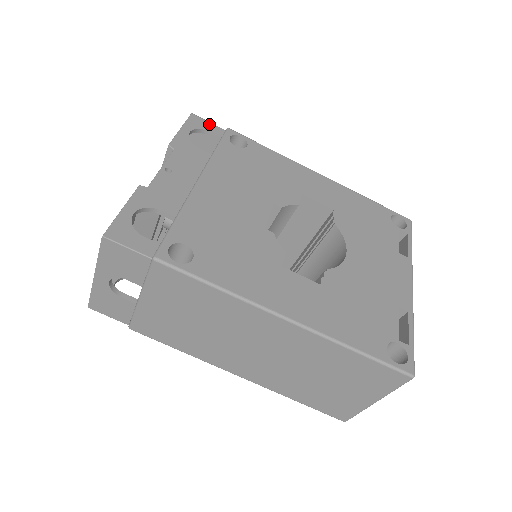
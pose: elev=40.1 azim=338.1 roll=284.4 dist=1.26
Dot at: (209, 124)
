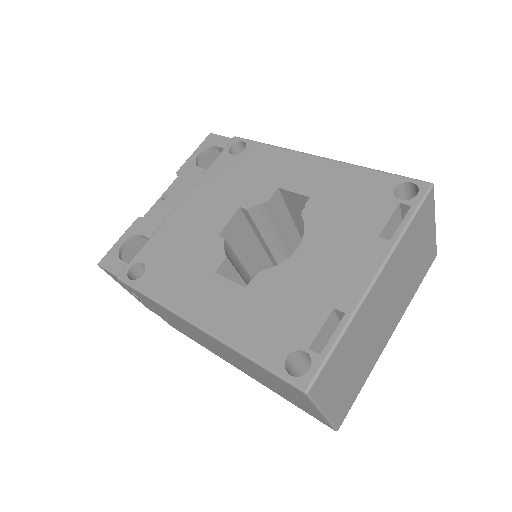
Dot at: (221, 138)
